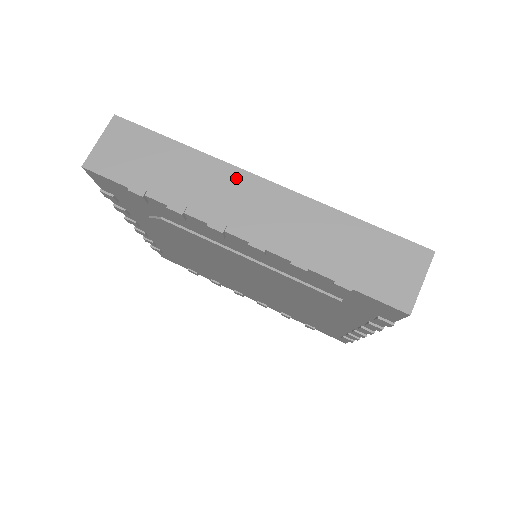
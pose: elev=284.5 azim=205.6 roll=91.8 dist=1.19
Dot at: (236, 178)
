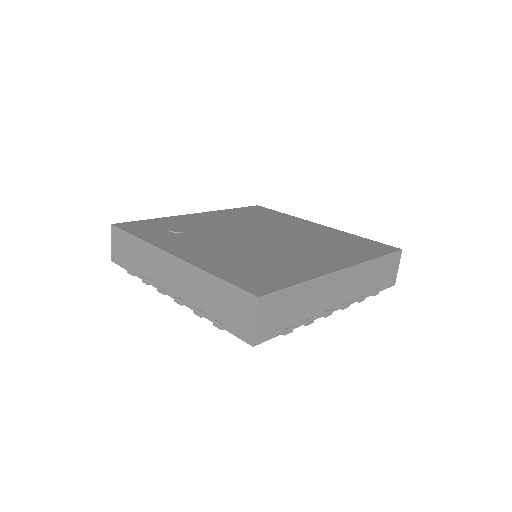
Dot at: (160, 256)
